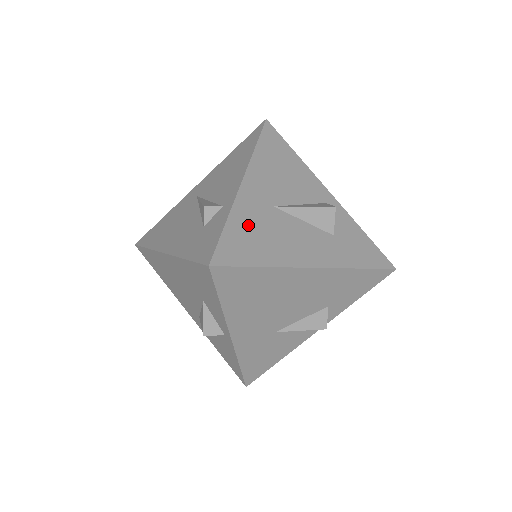
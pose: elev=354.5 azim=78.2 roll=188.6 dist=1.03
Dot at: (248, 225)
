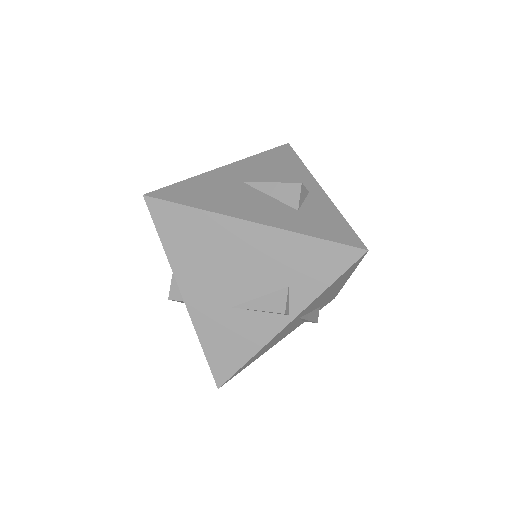
Dot at: (205, 185)
